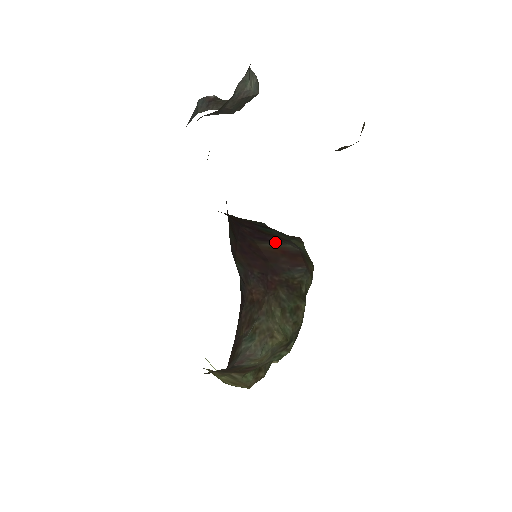
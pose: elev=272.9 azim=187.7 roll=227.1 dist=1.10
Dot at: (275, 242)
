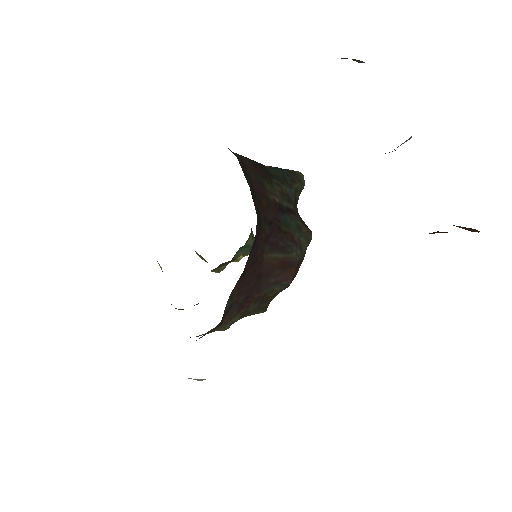
Dot at: (283, 251)
